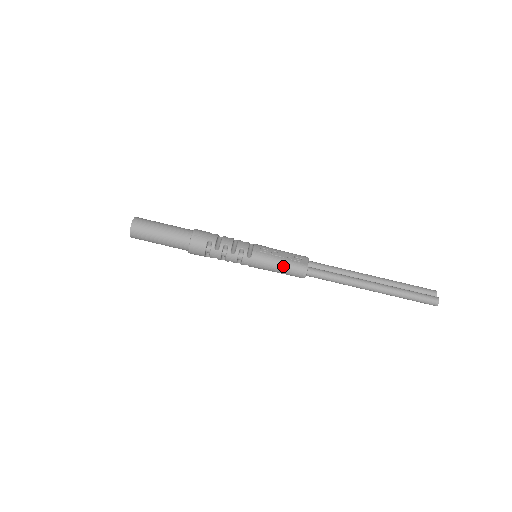
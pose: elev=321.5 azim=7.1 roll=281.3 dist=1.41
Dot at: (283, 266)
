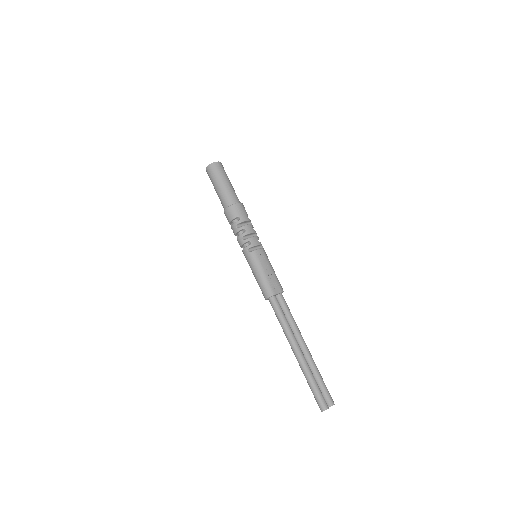
Dot at: (261, 278)
